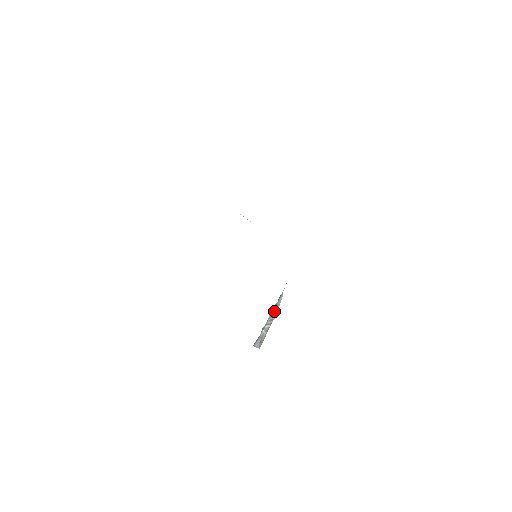
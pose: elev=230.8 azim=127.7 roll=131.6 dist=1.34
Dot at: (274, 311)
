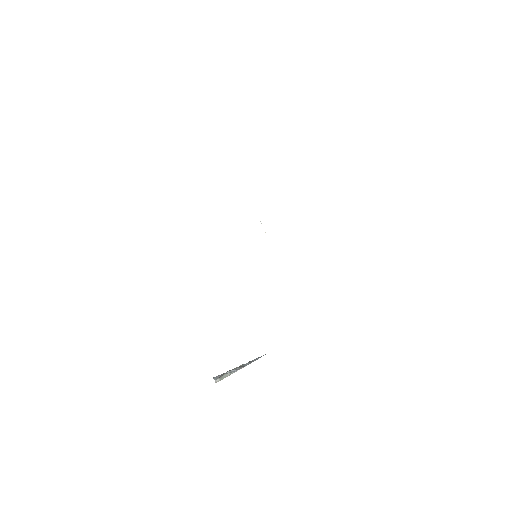
Dot at: (246, 364)
